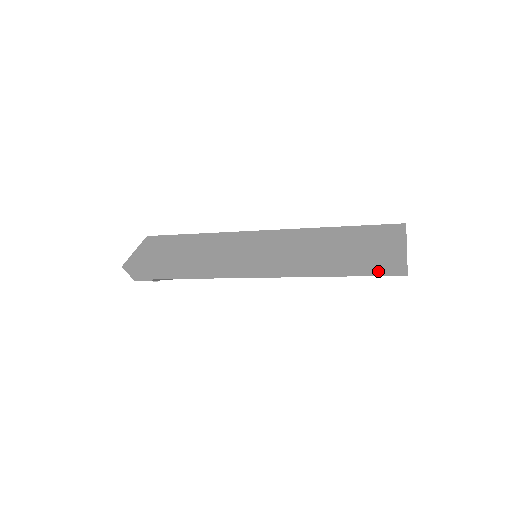
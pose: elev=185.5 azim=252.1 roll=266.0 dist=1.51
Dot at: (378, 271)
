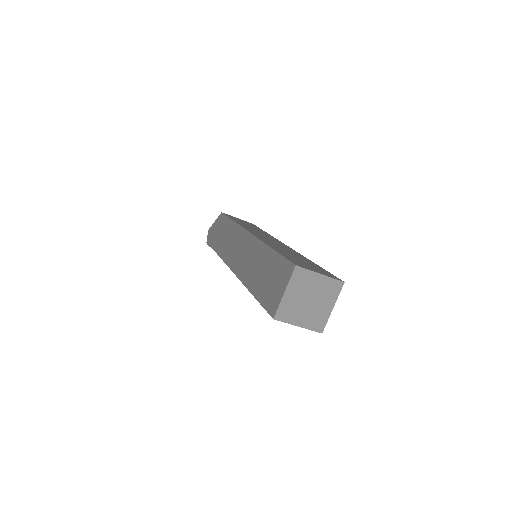
Dot at: (265, 303)
